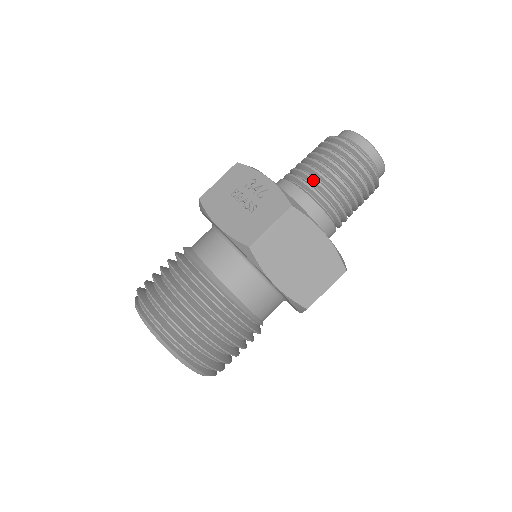
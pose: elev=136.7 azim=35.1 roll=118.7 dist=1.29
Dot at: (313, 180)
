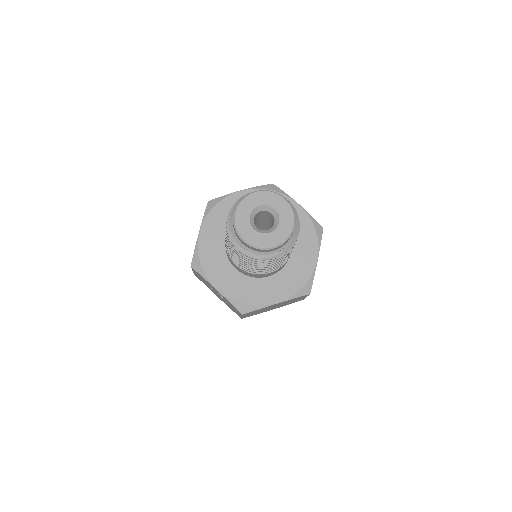
Dot at: (244, 268)
